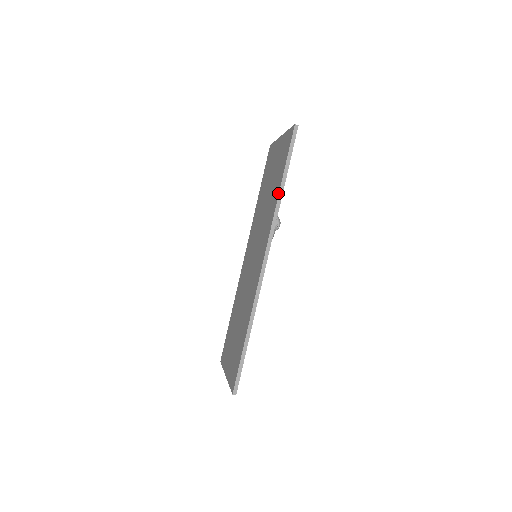
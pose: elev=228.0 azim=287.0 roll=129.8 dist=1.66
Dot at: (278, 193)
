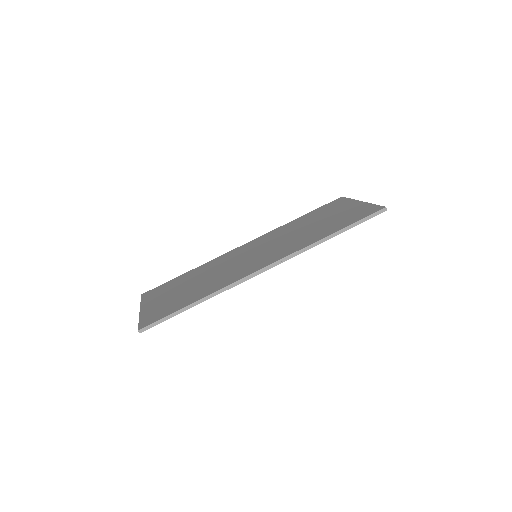
Dot at: (326, 236)
